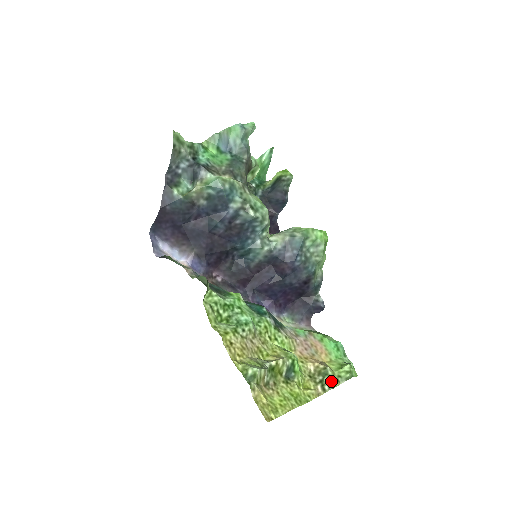
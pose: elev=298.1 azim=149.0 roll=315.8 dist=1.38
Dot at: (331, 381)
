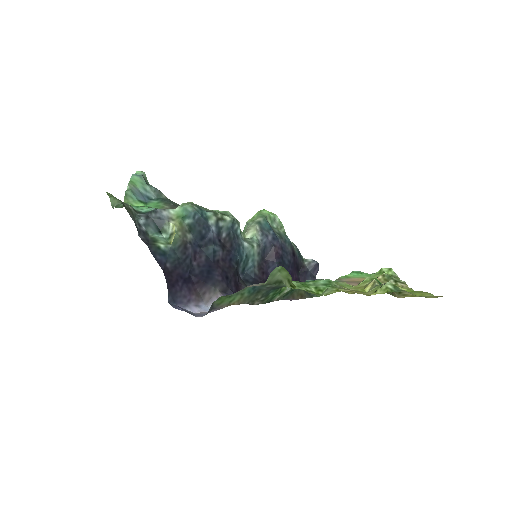
Dot at: (396, 278)
